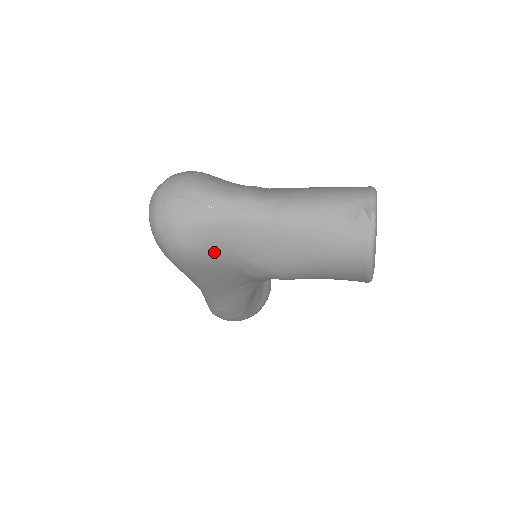
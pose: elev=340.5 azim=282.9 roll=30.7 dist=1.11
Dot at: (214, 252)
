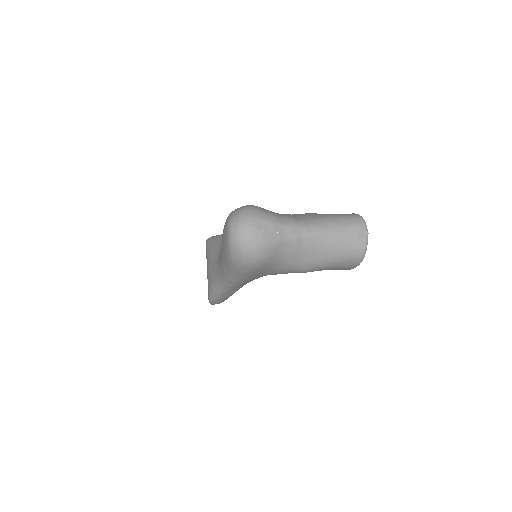
Dot at: (273, 260)
